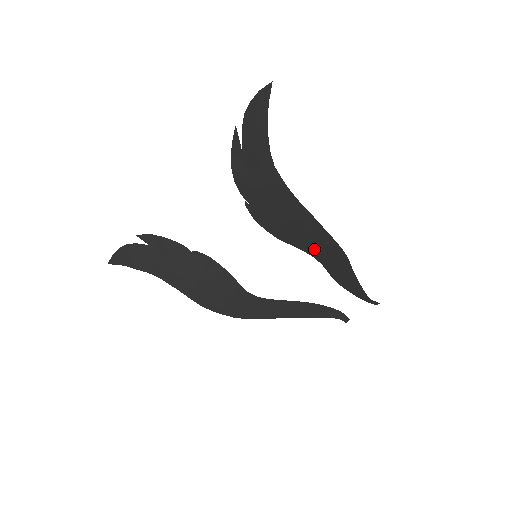
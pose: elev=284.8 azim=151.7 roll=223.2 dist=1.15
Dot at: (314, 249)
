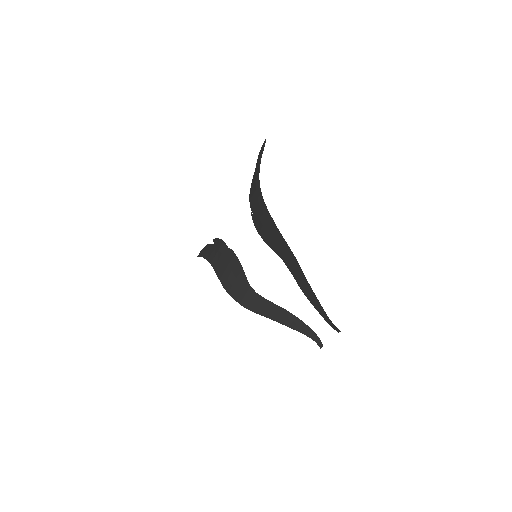
Dot at: (279, 250)
